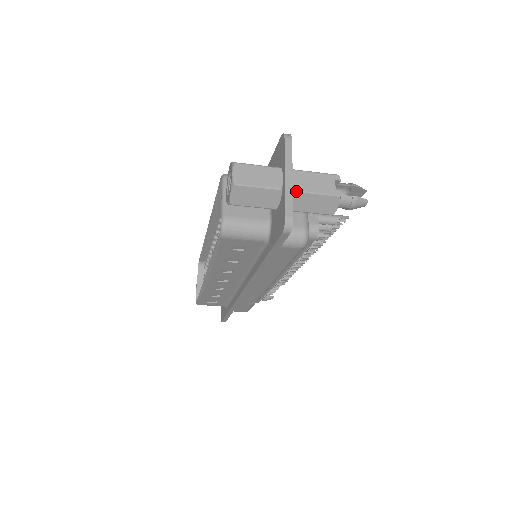
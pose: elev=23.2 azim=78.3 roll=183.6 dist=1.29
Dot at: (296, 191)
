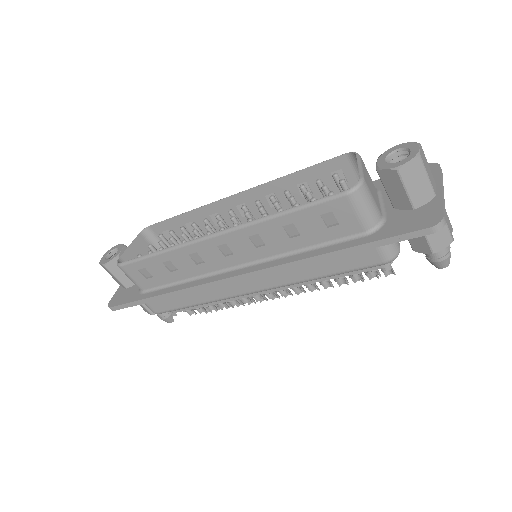
Dot at: occluded
